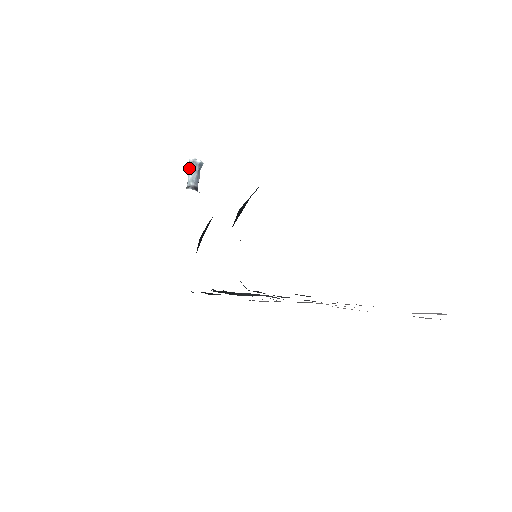
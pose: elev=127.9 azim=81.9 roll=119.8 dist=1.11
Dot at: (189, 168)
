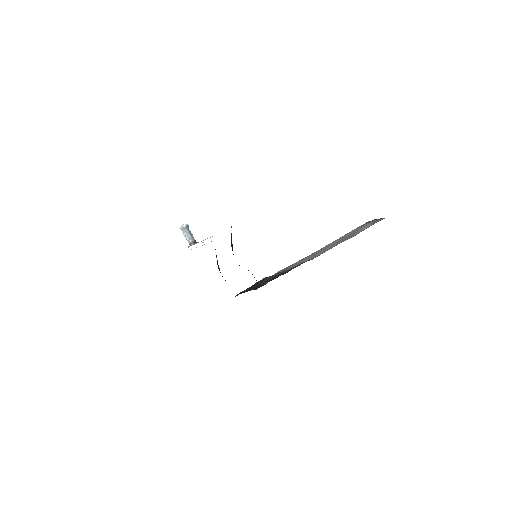
Dot at: (183, 233)
